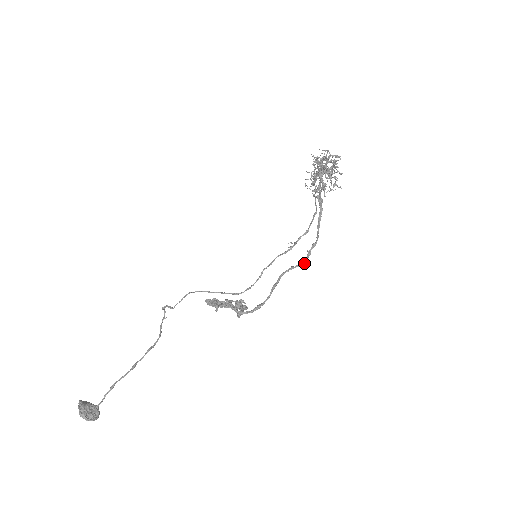
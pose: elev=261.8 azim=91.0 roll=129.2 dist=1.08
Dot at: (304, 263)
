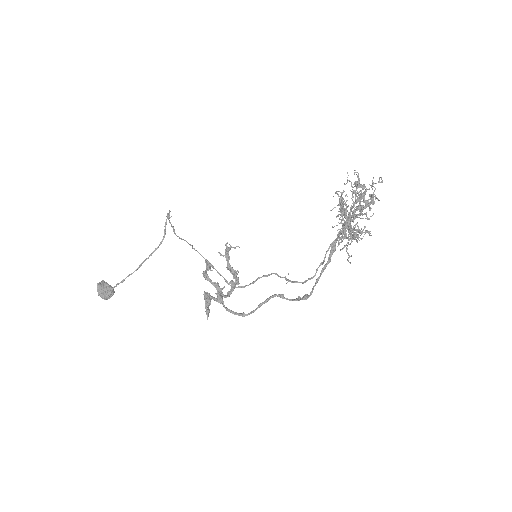
Dot at: occluded
